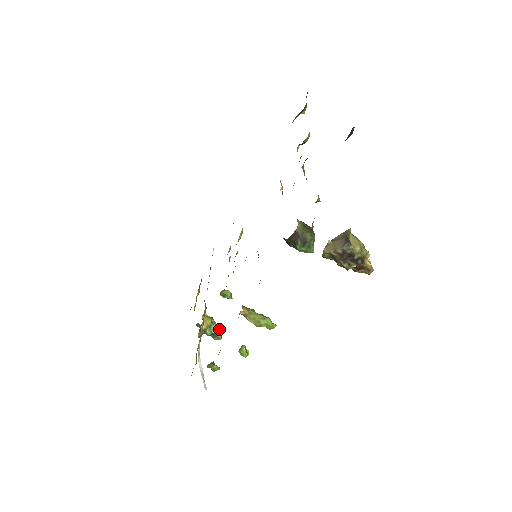
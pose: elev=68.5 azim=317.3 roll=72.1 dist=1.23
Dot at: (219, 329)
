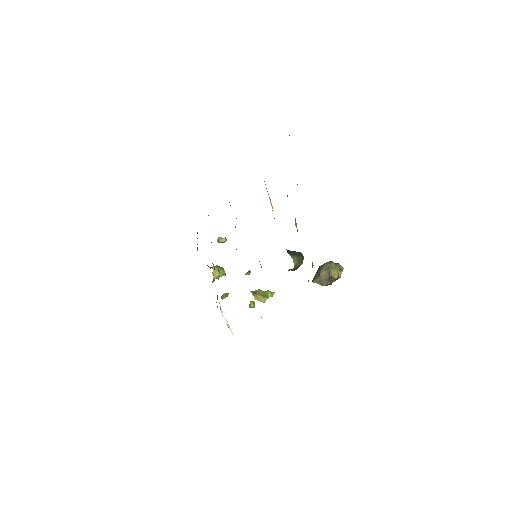
Dot at: (224, 272)
